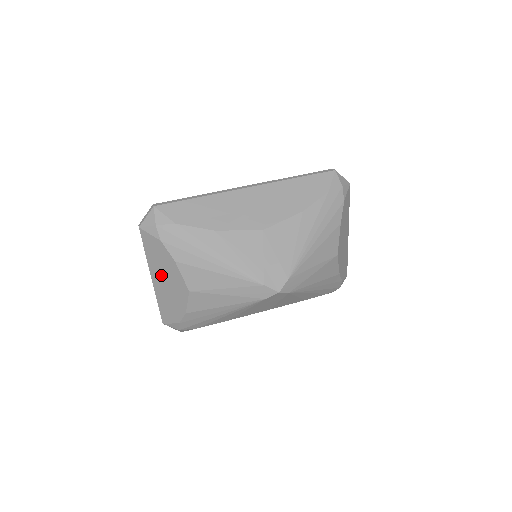
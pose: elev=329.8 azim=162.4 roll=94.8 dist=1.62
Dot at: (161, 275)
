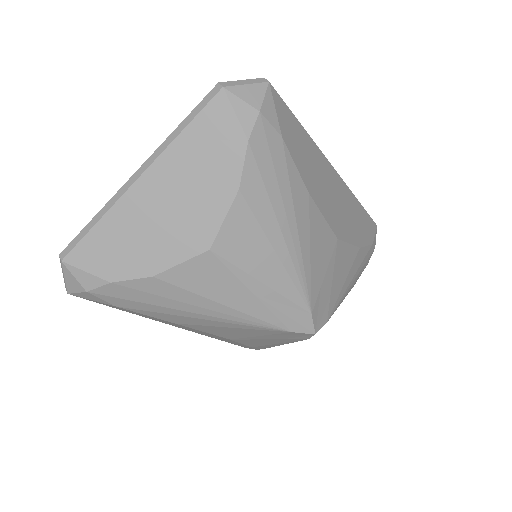
Dot at: (174, 187)
